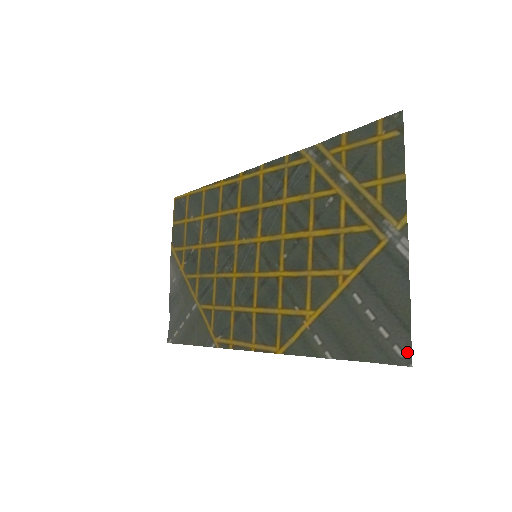
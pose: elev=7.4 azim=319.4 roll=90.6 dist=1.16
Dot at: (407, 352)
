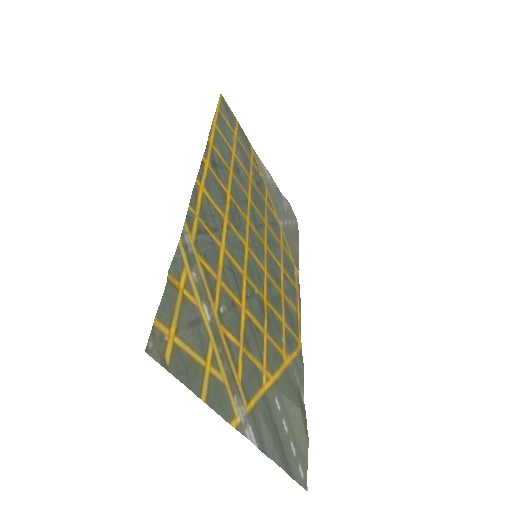
Dot at: (301, 481)
